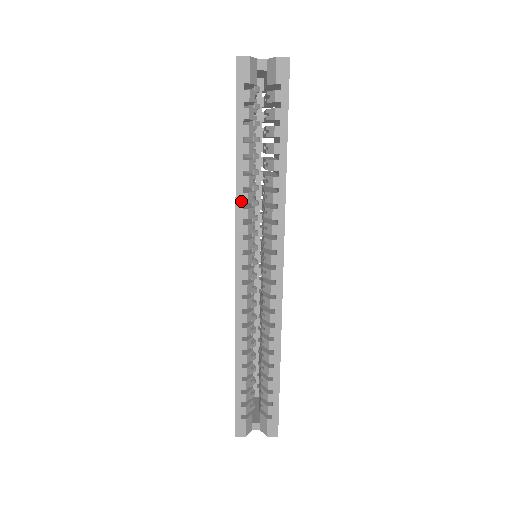
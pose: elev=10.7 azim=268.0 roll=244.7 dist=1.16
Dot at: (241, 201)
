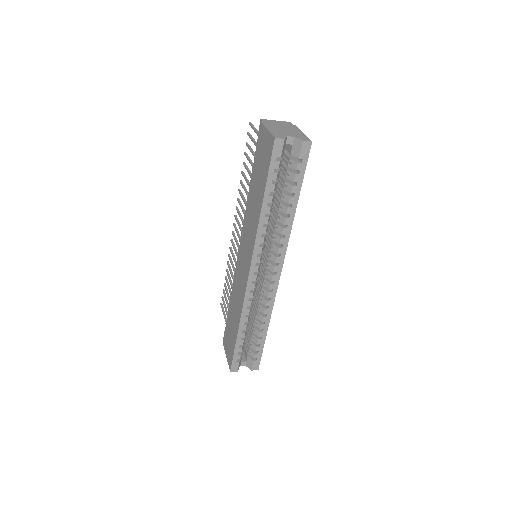
Dot at: (261, 233)
